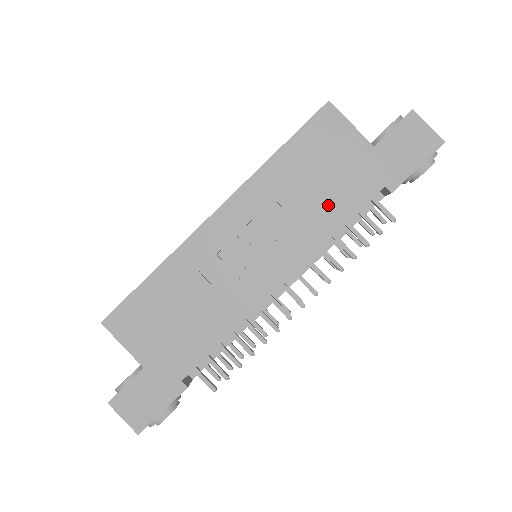
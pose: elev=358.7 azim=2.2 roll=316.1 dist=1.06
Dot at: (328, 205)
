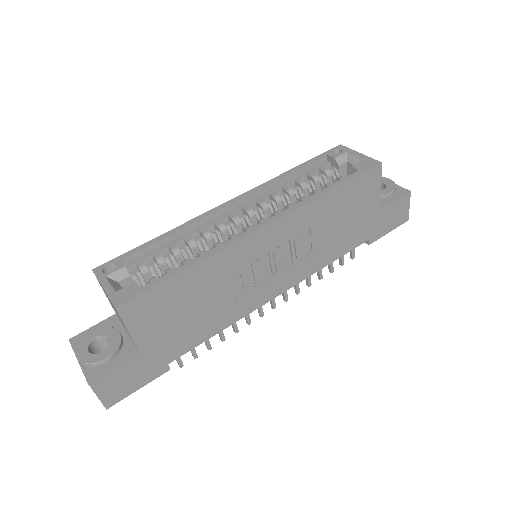
Dot at: (336, 243)
